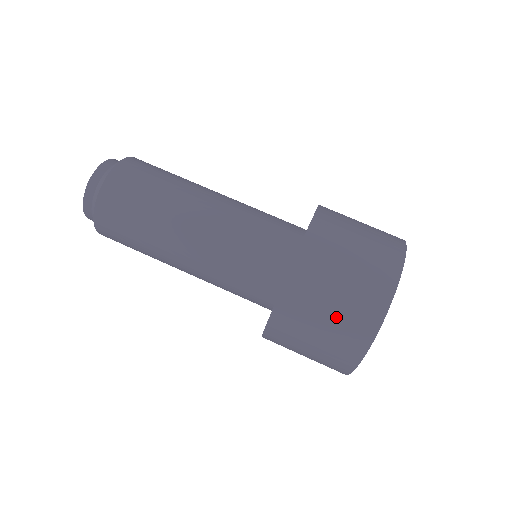
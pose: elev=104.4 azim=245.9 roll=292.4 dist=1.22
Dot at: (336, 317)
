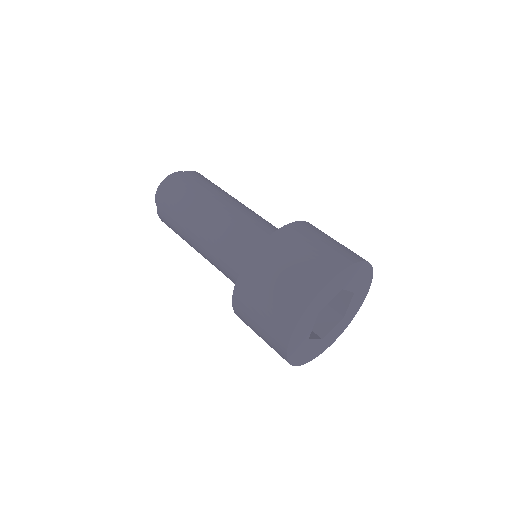
Dot at: (331, 244)
